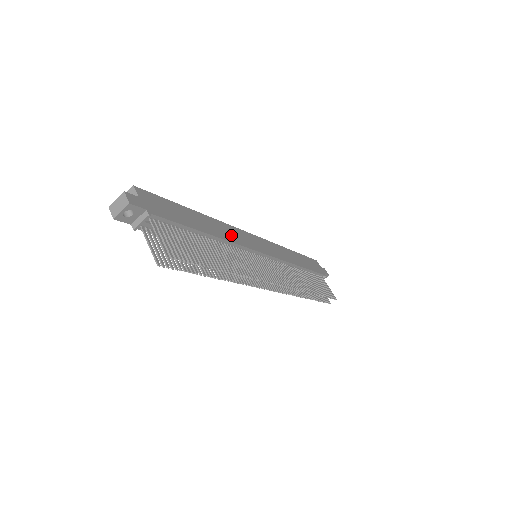
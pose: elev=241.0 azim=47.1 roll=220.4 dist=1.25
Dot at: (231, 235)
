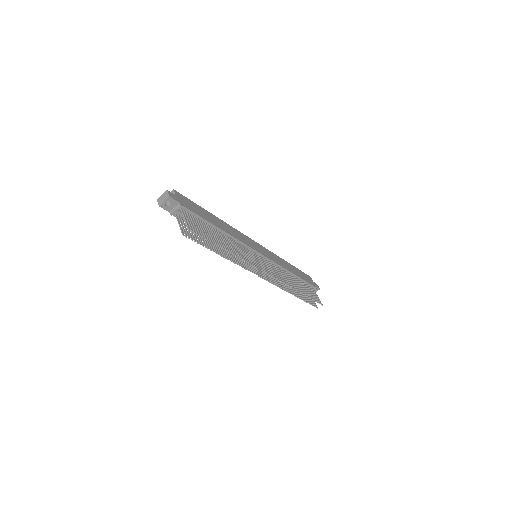
Dot at: (237, 235)
